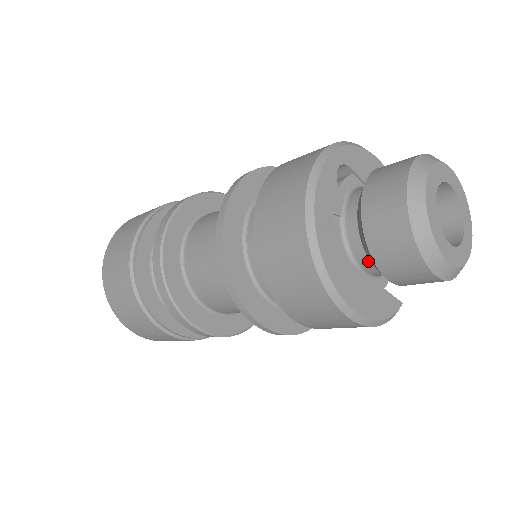
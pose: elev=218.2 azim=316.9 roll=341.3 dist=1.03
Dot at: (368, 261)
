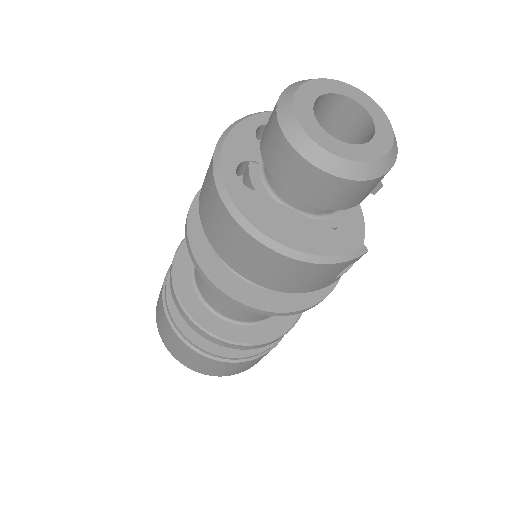
Dot at: (287, 193)
